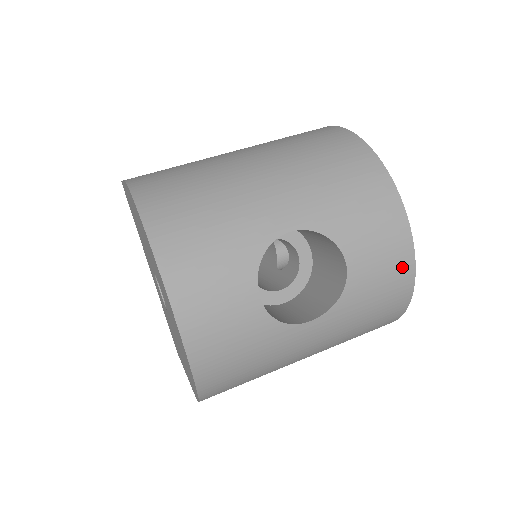
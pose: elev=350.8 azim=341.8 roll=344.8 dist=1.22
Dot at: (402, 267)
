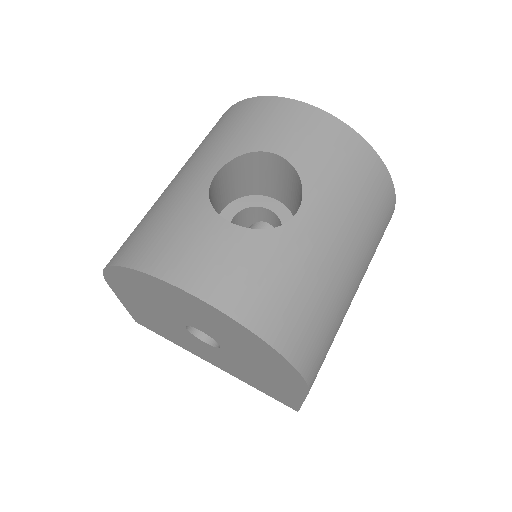
Dot at: (324, 124)
